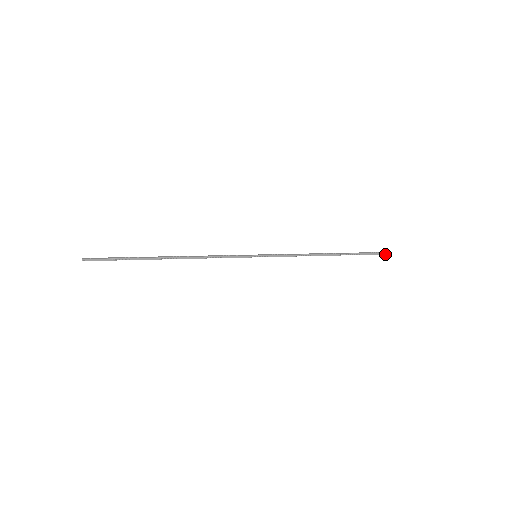
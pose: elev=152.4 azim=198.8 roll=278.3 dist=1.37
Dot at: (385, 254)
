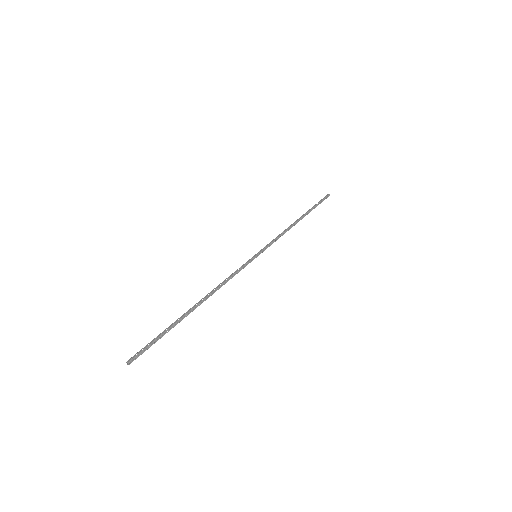
Dot at: (327, 197)
